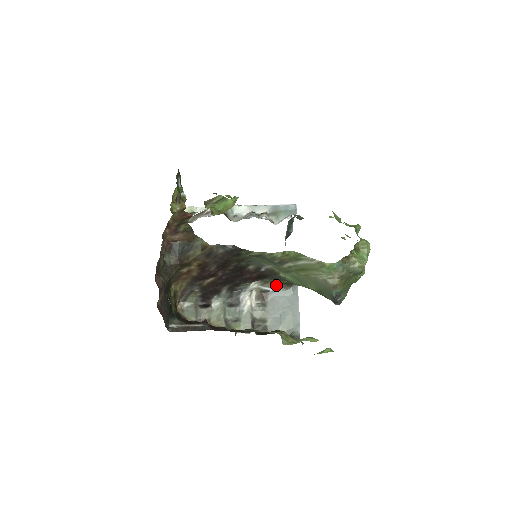
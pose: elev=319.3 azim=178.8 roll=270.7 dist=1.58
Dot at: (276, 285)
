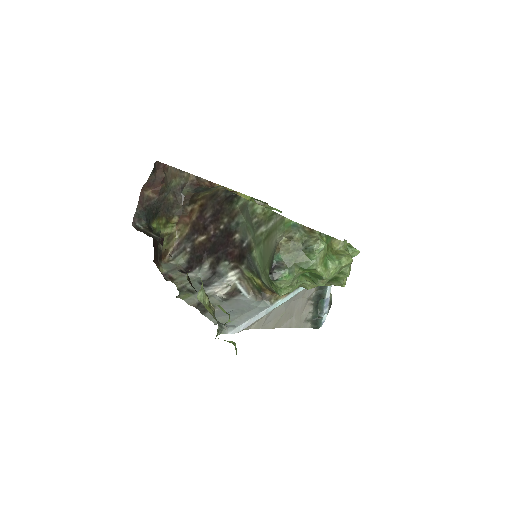
Dot at: (250, 288)
